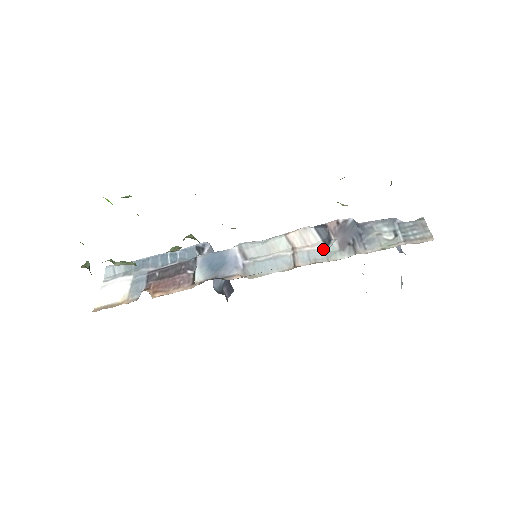
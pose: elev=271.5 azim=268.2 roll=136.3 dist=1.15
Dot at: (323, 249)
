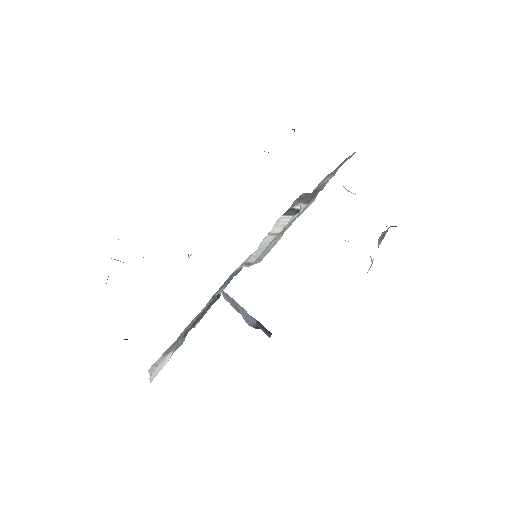
Dot at: (297, 215)
